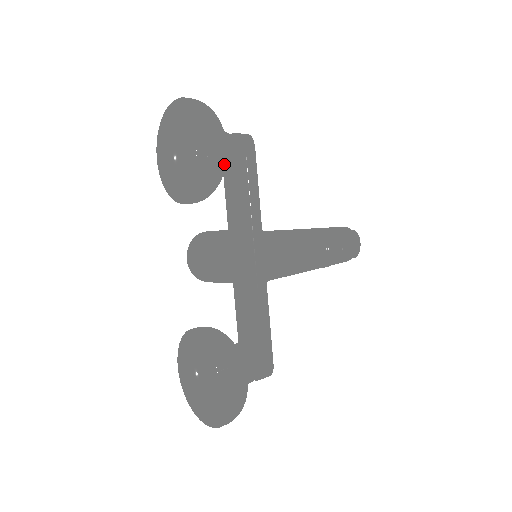
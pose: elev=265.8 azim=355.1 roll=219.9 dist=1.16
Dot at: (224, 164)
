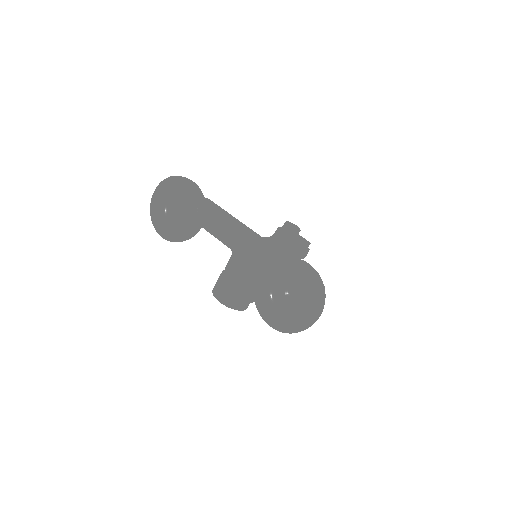
Dot at: (201, 191)
